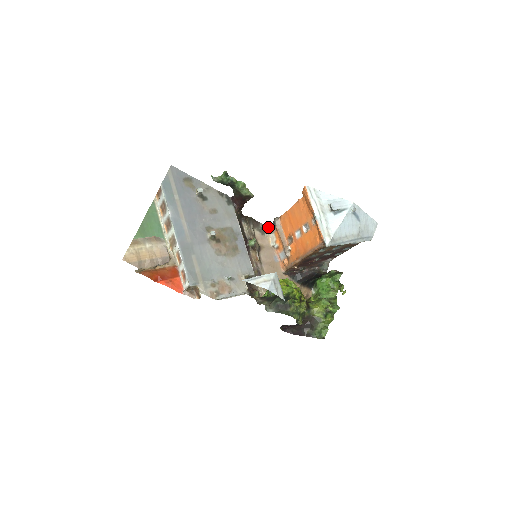
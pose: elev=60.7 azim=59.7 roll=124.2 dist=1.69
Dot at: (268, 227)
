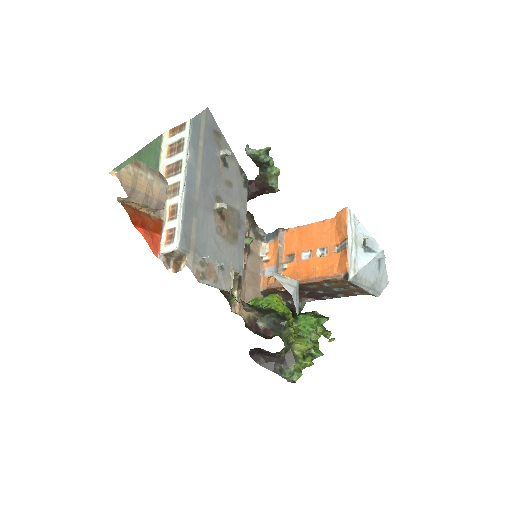
Dot at: (264, 234)
